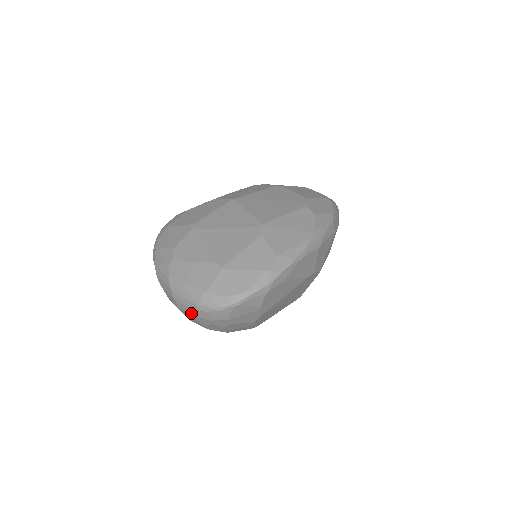
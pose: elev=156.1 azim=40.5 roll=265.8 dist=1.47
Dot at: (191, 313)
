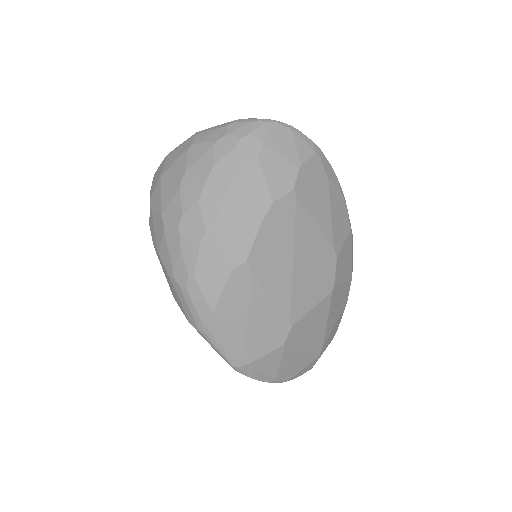
Dot at: (215, 136)
